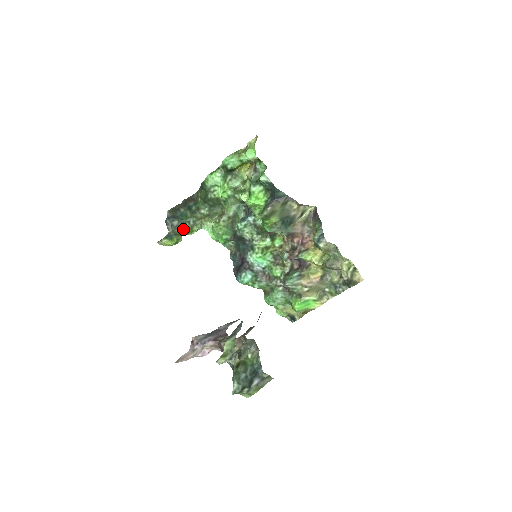
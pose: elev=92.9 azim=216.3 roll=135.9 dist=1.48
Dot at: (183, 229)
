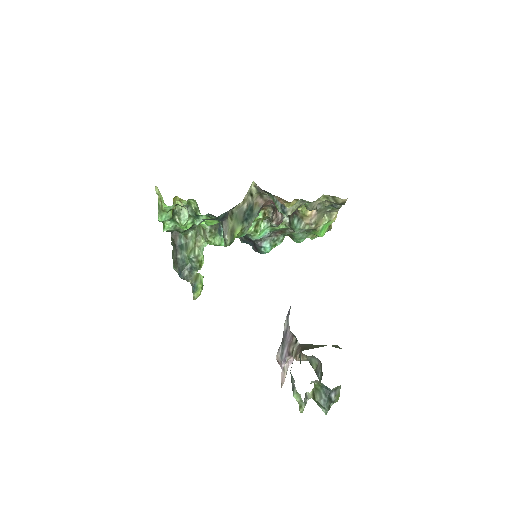
Dot at: (195, 269)
